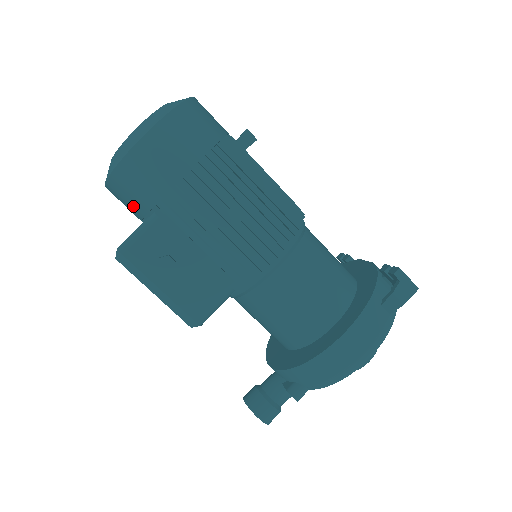
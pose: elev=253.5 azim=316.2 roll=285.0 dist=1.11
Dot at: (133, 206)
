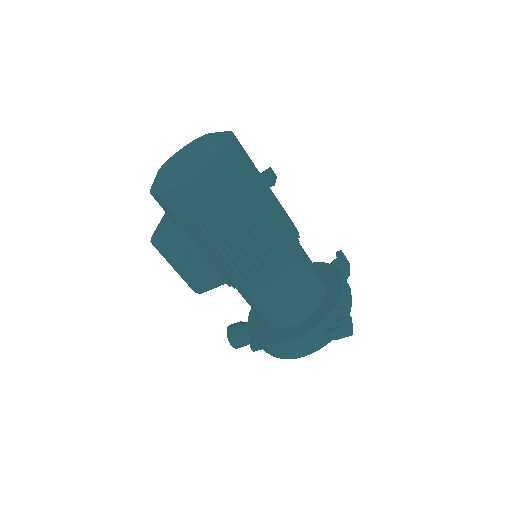
Dot at: occluded
